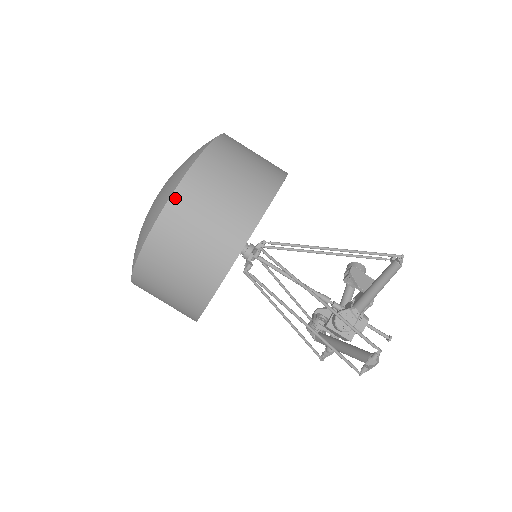
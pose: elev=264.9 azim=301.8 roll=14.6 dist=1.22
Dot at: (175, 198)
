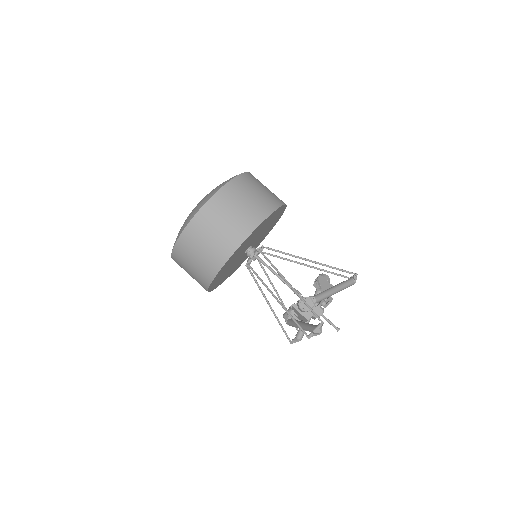
Dot at: (210, 202)
